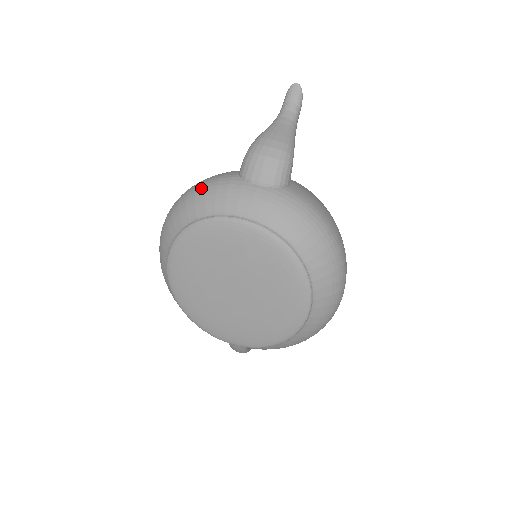
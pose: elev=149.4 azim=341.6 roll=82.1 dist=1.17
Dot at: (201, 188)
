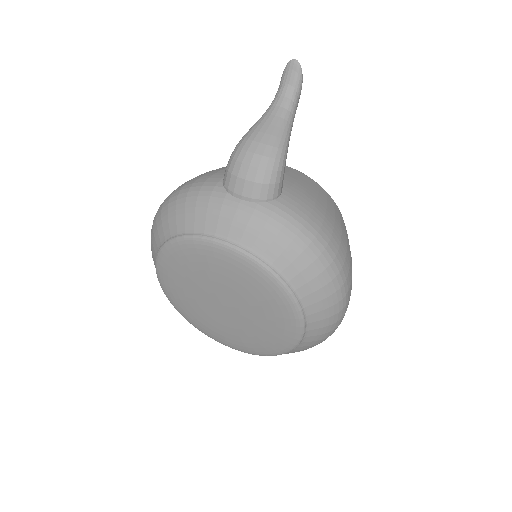
Dot at: (182, 197)
